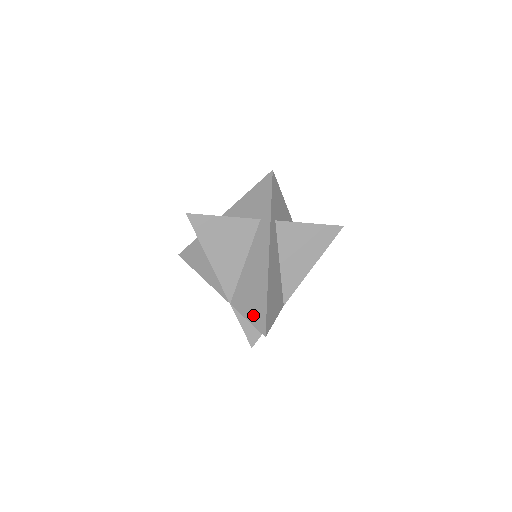
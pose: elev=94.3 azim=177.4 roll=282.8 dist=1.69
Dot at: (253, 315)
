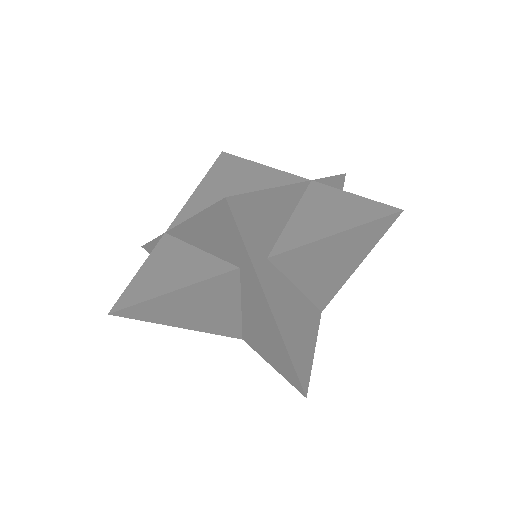
Dot at: (280, 370)
